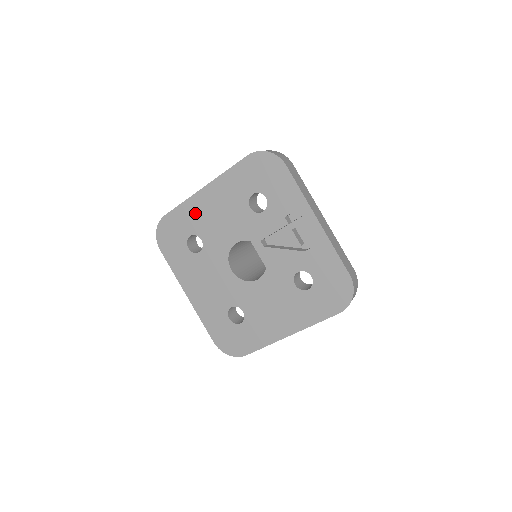
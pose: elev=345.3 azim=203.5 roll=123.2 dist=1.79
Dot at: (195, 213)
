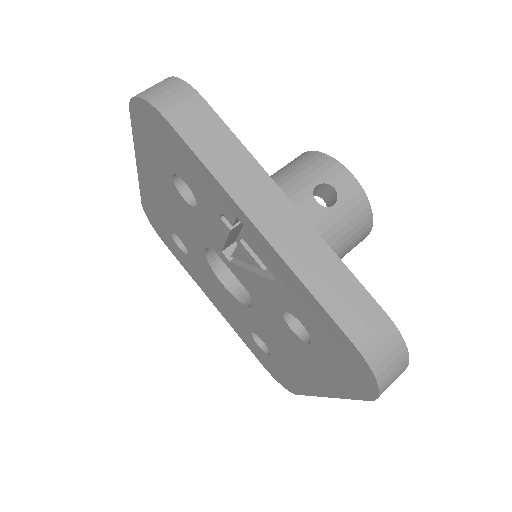
Dot at: (154, 203)
